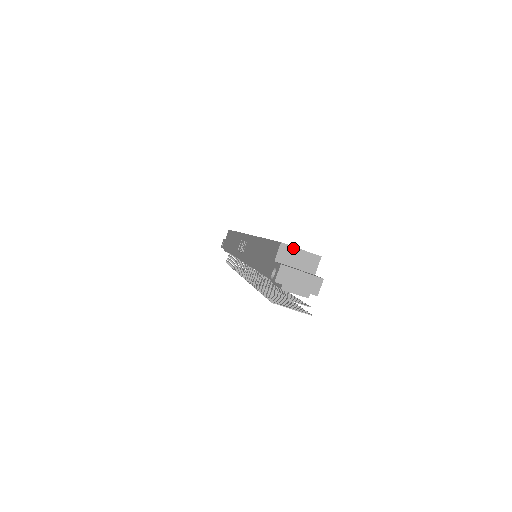
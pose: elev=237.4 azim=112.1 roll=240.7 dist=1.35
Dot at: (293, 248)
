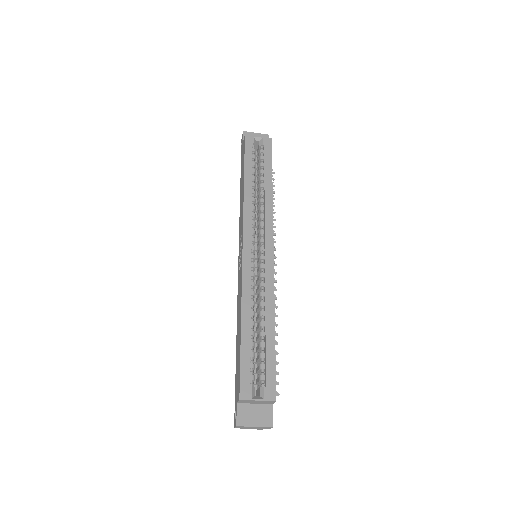
Dot at: (251, 400)
